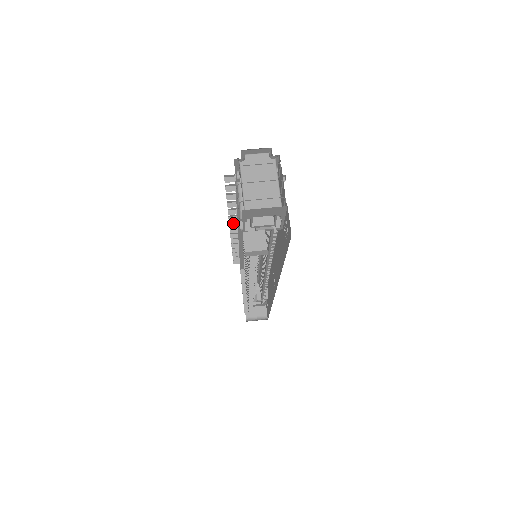
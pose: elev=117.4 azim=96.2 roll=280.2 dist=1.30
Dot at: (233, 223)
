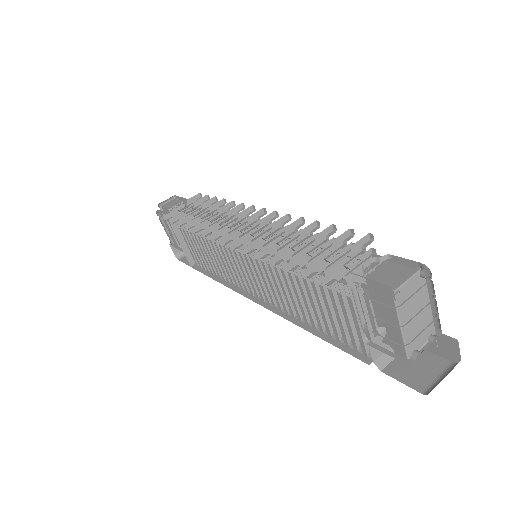
Dot at: (236, 241)
